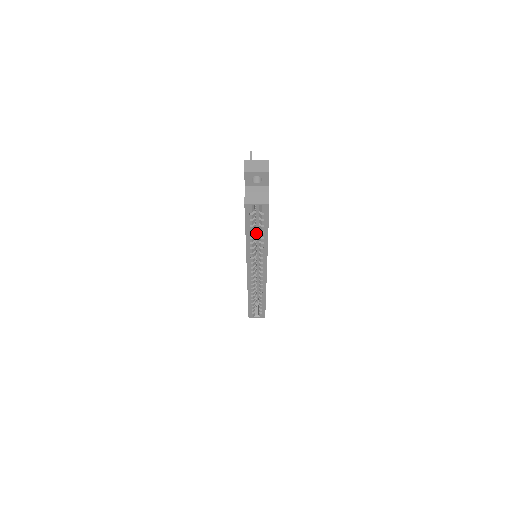
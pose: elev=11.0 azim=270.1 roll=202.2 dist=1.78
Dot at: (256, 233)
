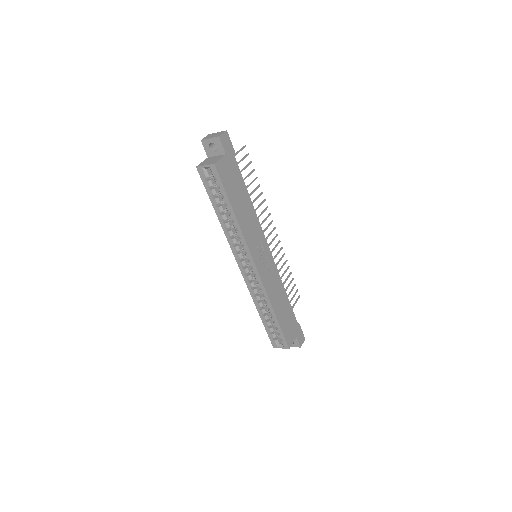
Dot at: occluded
